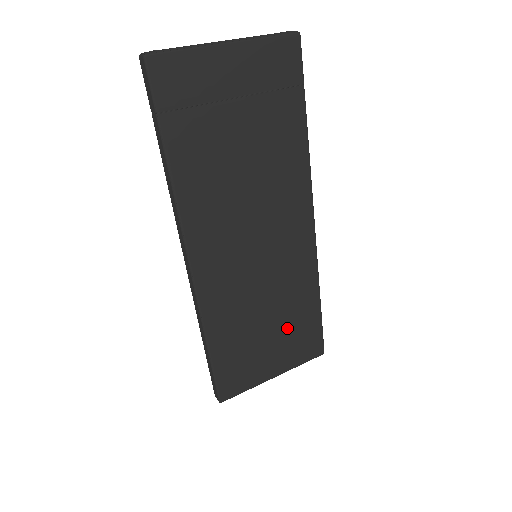
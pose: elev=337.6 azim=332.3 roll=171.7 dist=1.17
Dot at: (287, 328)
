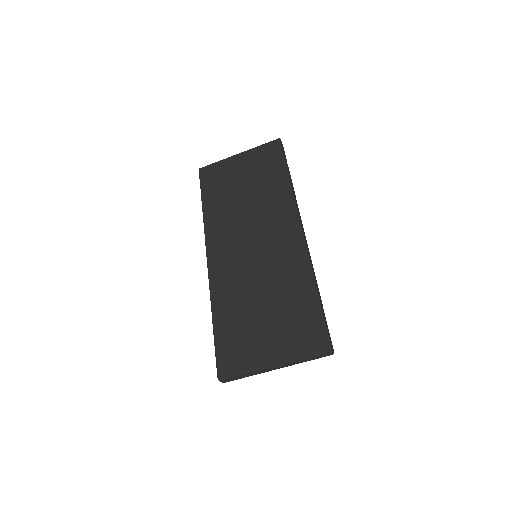
Dot at: (283, 314)
